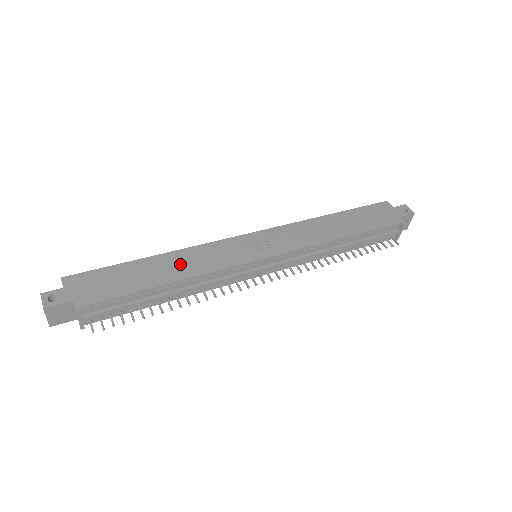
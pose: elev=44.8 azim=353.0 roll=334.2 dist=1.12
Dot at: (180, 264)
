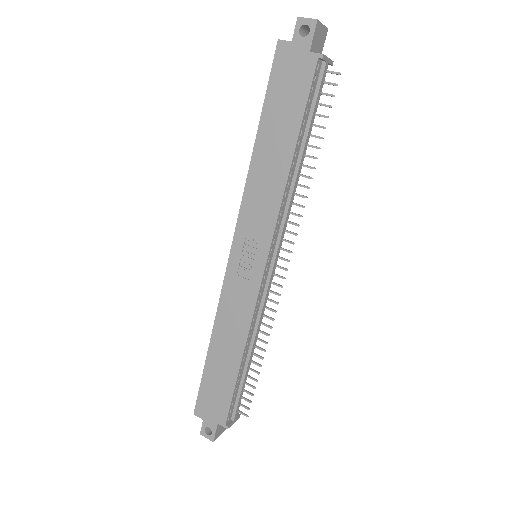
Dot at: (229, 336)
